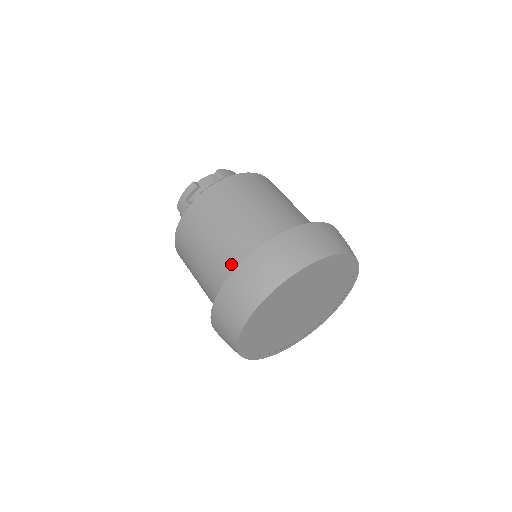
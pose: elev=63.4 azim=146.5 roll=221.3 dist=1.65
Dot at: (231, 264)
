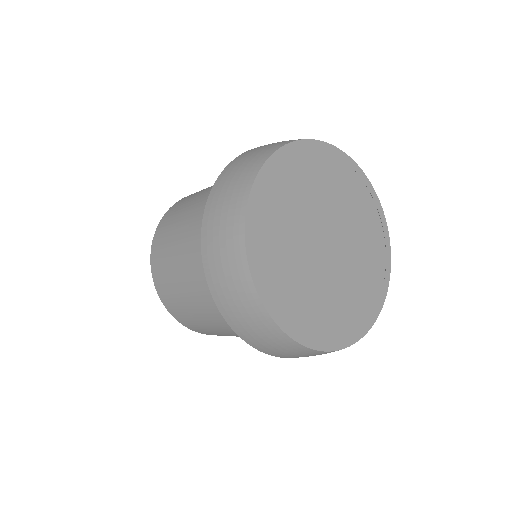
Dot at: occluded
